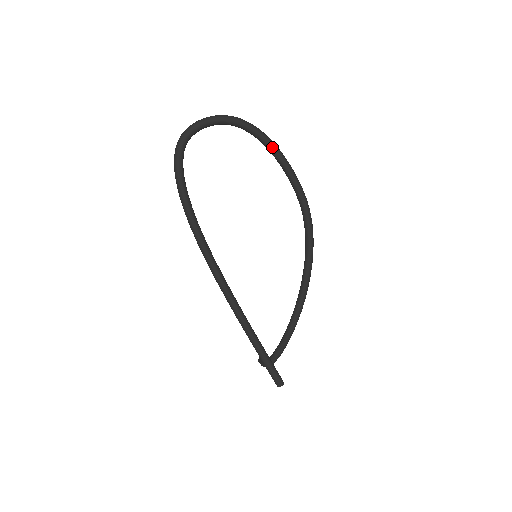
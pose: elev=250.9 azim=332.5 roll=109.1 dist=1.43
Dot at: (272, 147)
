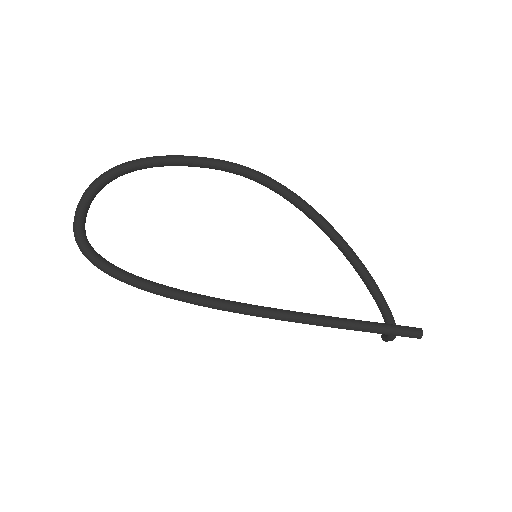
Dot at: (157, 161)
